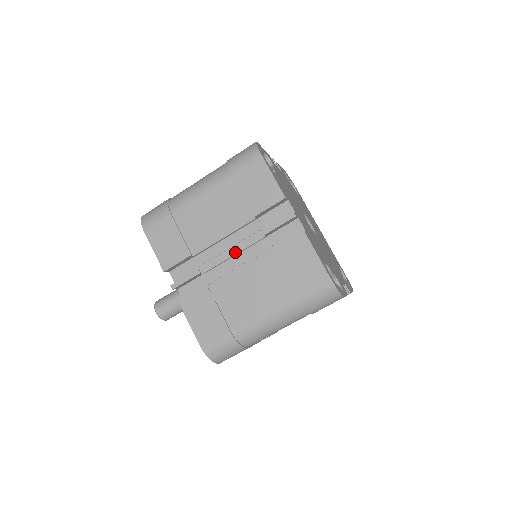
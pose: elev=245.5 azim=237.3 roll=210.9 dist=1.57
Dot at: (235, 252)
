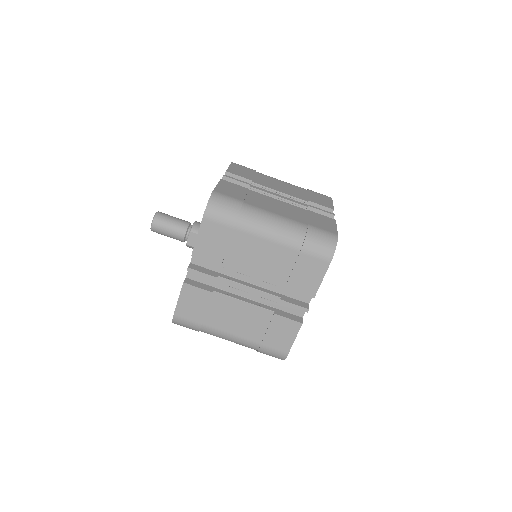
Dot at: (251, 292)
